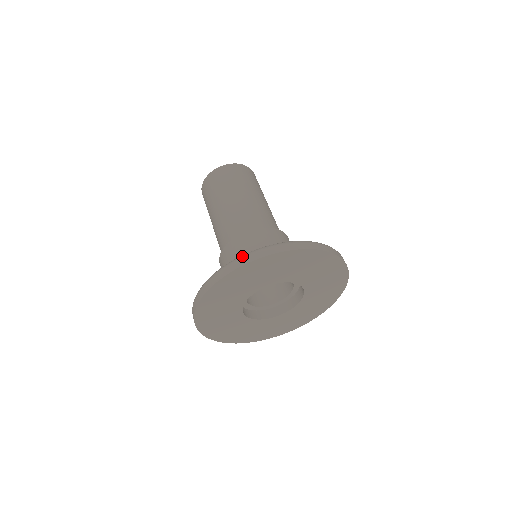
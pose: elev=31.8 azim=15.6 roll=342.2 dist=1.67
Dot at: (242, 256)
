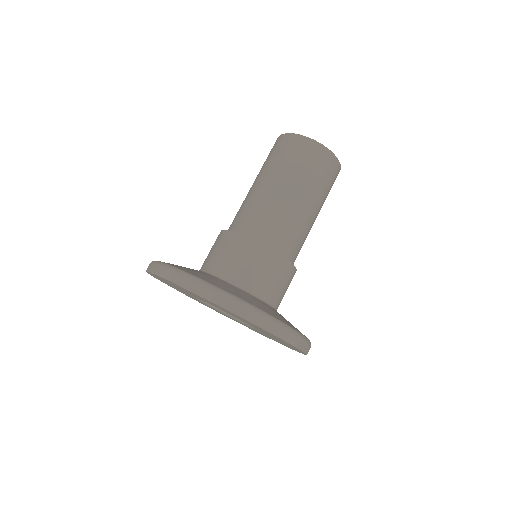
Dot at: (184, 274)
